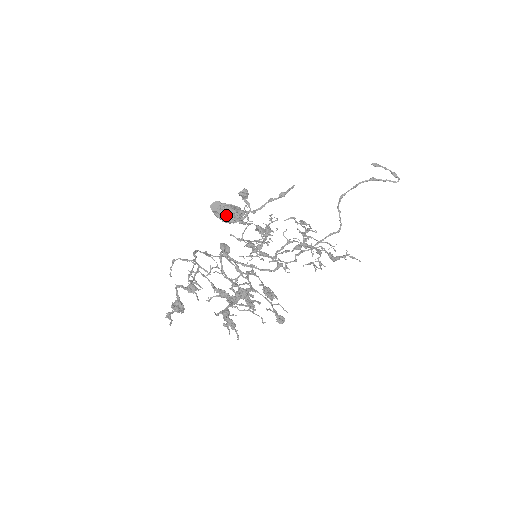
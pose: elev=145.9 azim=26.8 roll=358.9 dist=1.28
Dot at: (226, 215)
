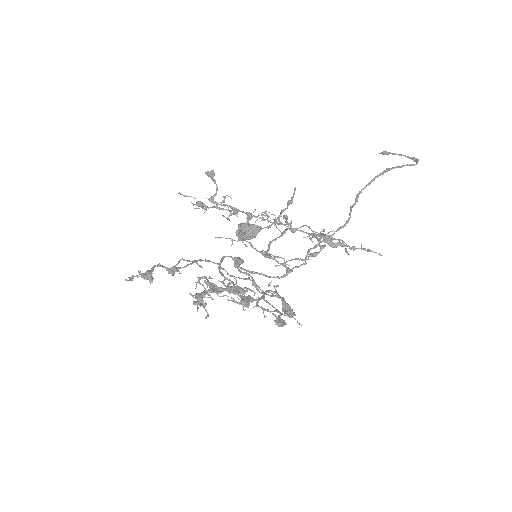
Dot at: occluded
